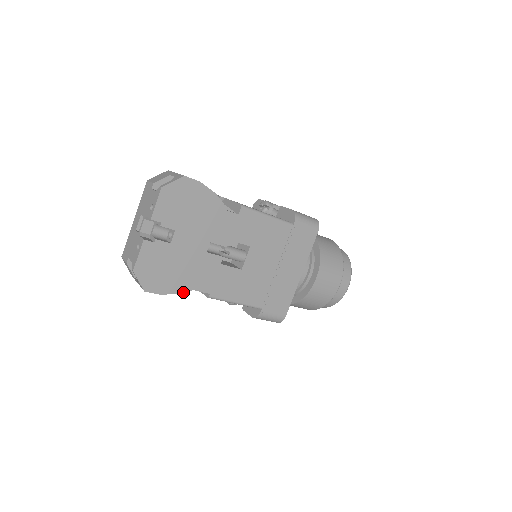
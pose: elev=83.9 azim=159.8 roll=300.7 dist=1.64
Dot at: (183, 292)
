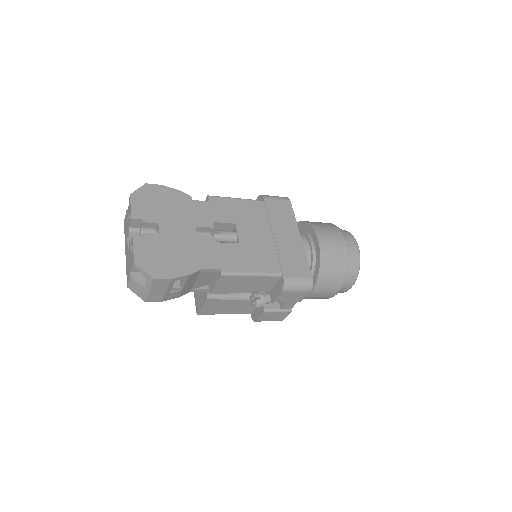
Dot at: (193, 273)
